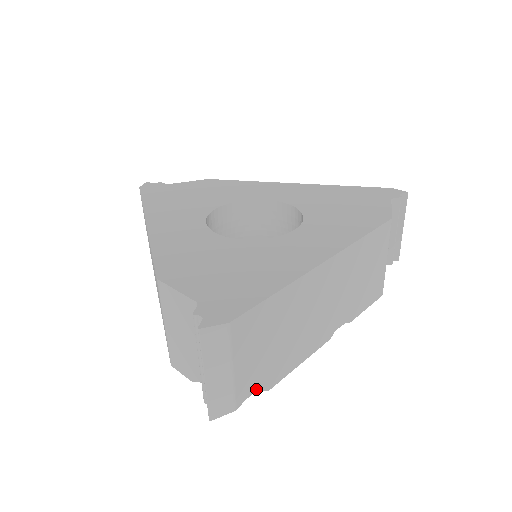
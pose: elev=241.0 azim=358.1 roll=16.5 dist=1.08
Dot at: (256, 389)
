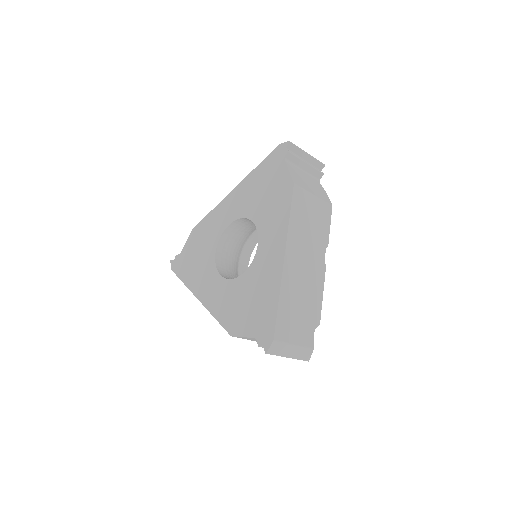
Dot at: (313, 332)
